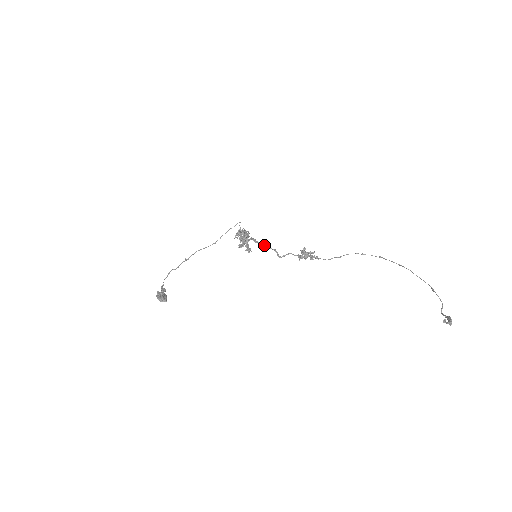
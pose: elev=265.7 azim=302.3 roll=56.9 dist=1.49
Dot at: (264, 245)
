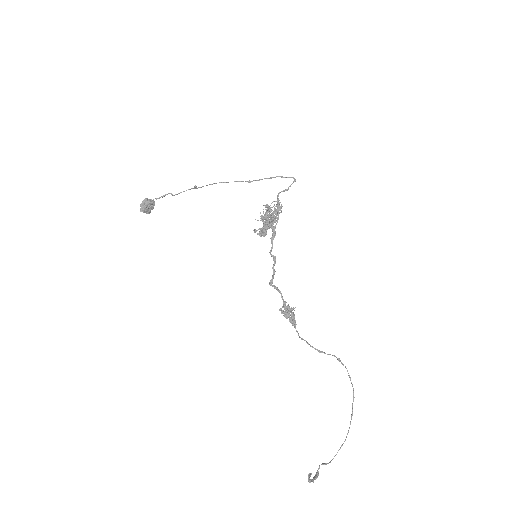
Dot at: (272, 255)
